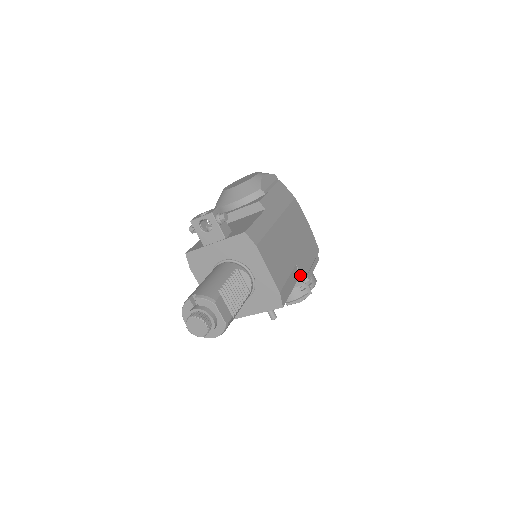
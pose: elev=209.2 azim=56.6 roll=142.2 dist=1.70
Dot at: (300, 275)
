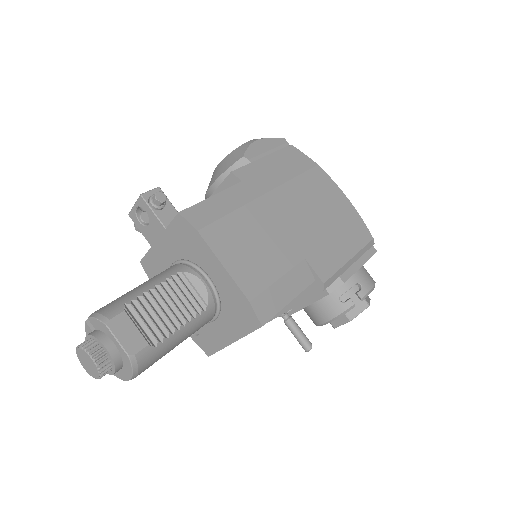
Dot at: (315, 275)
